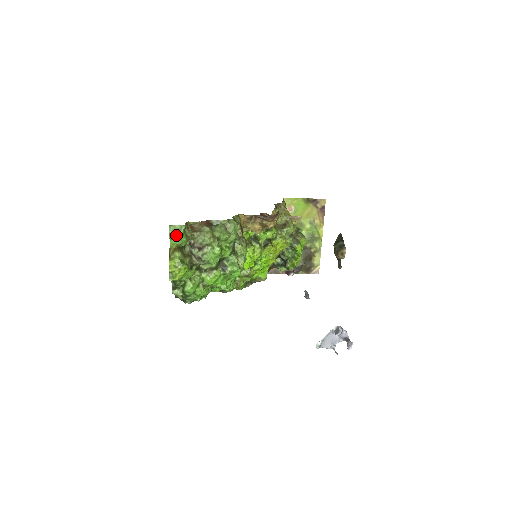
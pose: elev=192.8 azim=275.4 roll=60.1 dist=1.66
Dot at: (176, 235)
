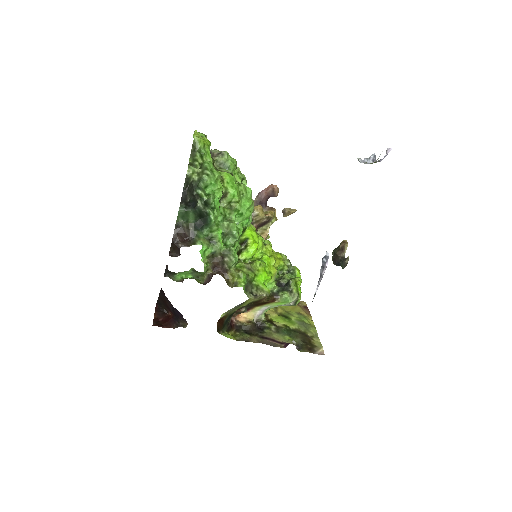
Dot at: (200, 133)
